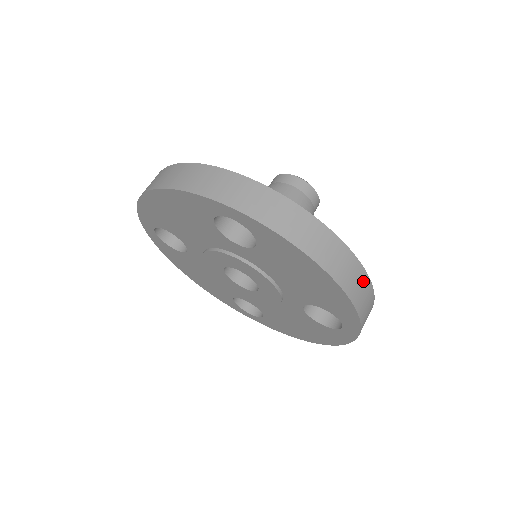
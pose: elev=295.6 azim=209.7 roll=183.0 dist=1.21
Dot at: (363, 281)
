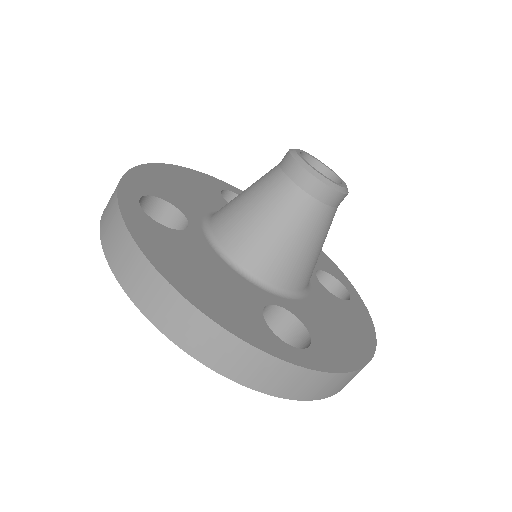
Dot at: occluded
